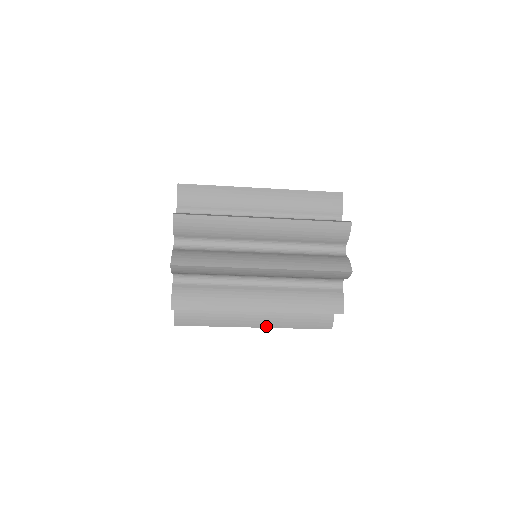
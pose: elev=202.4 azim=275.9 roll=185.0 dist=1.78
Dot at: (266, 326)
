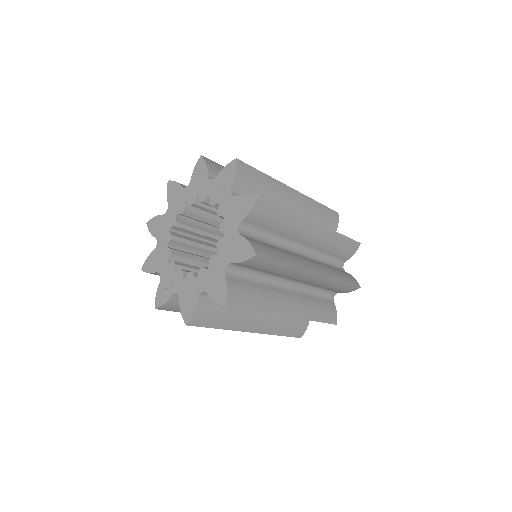
Dot at: (297, 316)
